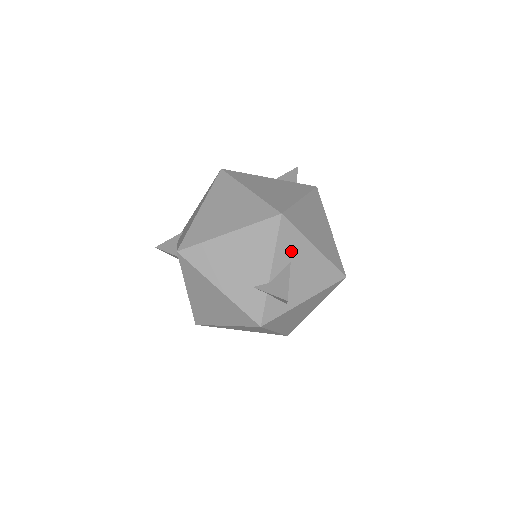
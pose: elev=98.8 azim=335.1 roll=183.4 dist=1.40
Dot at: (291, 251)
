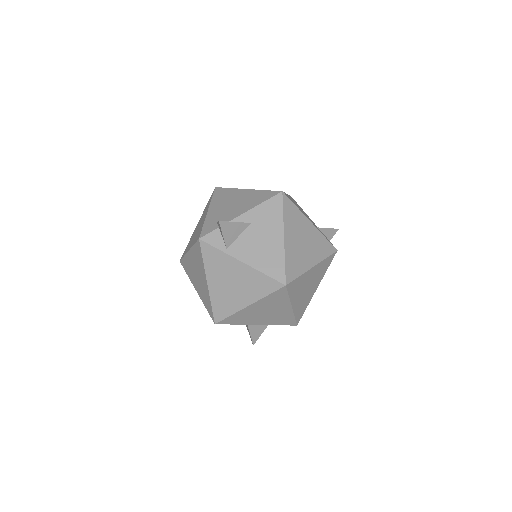
Dot at: occluded
